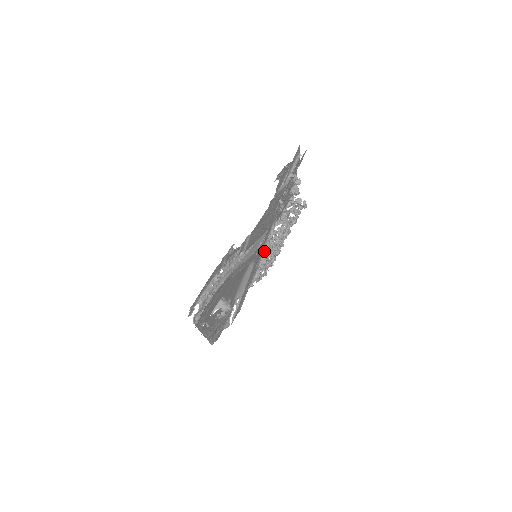
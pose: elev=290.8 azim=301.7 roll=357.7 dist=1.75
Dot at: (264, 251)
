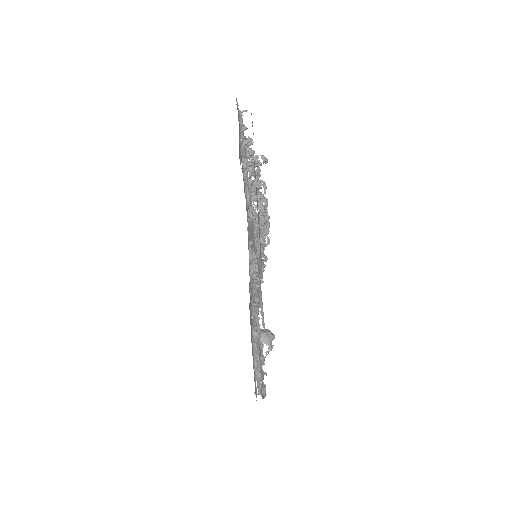
Dot at: occluded
